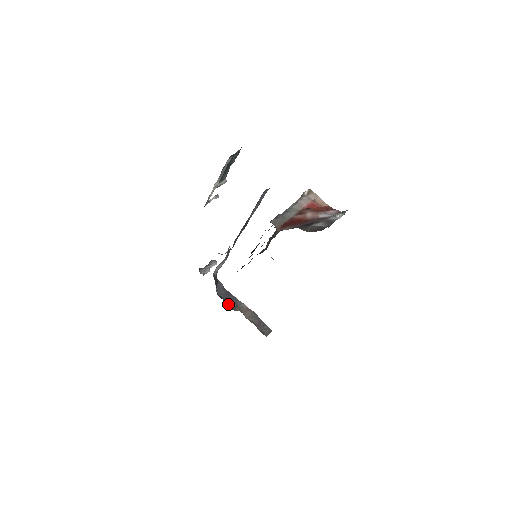
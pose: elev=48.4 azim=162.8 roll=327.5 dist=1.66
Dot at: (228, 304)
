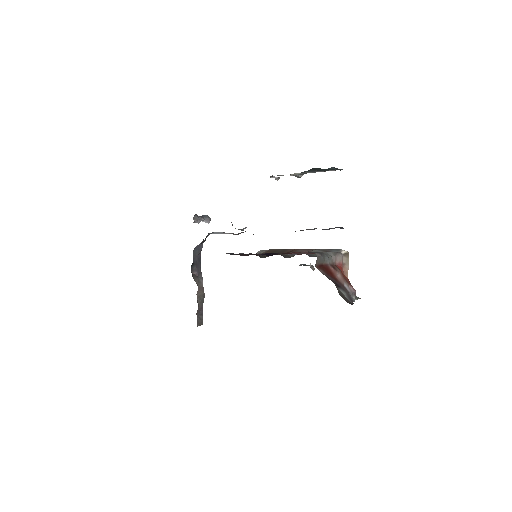
Dot at: (193, 268)
